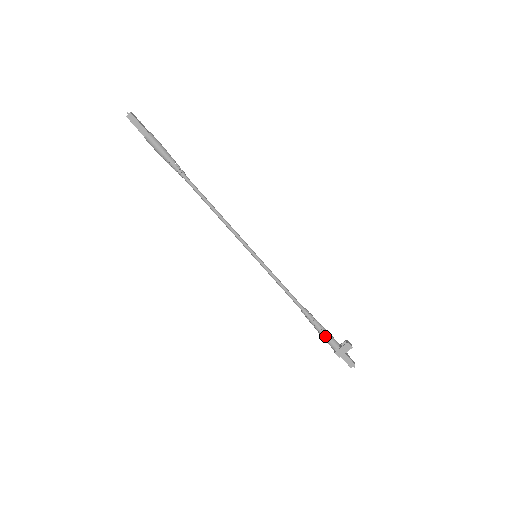
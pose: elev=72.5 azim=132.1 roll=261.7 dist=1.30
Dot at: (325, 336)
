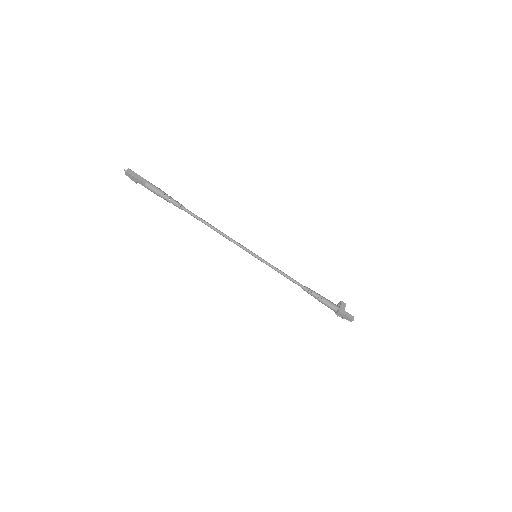
Dot at: (327, 301)
